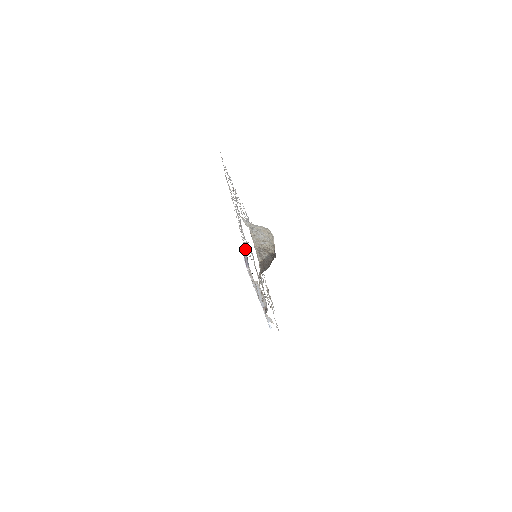
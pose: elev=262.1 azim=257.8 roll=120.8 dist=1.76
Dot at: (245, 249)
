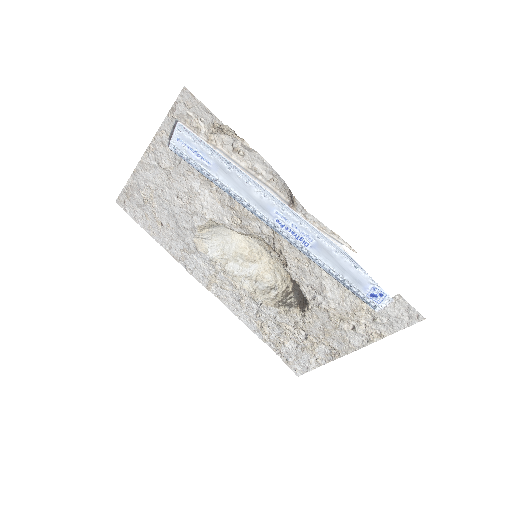
Dot at: (168, 135)
